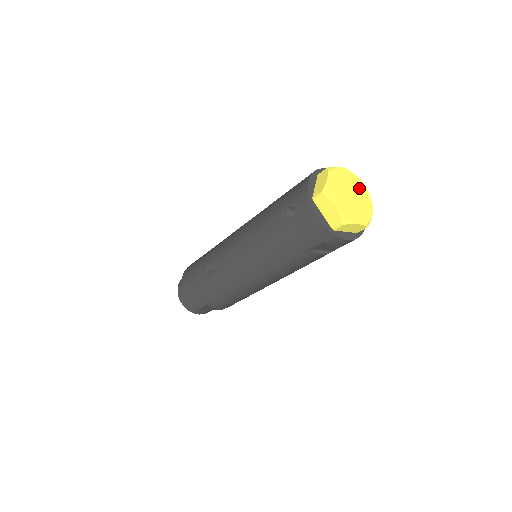
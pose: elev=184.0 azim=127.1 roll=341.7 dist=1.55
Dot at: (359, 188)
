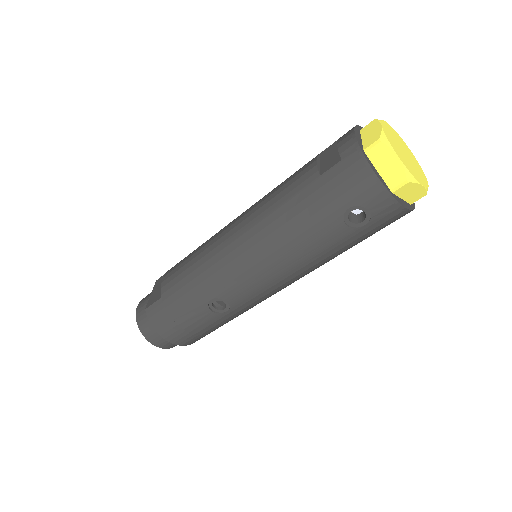
Dot at: (394, 135)
